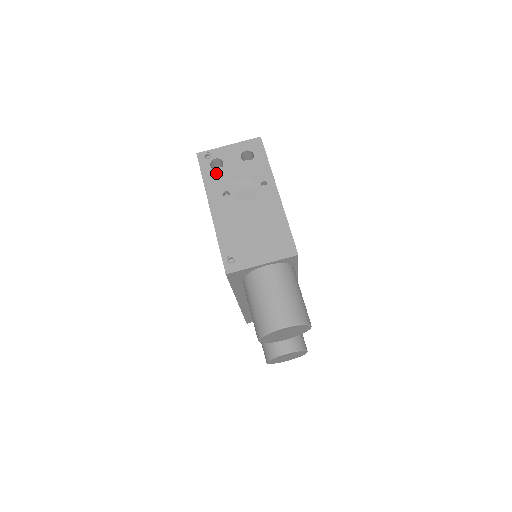
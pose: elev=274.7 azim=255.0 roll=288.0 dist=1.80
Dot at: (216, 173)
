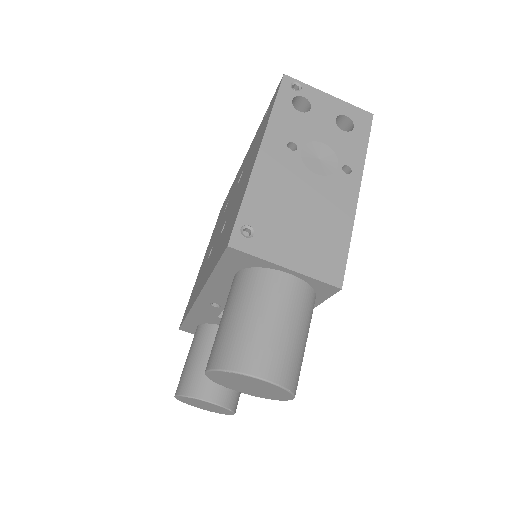
Dot at: (294, 113)
